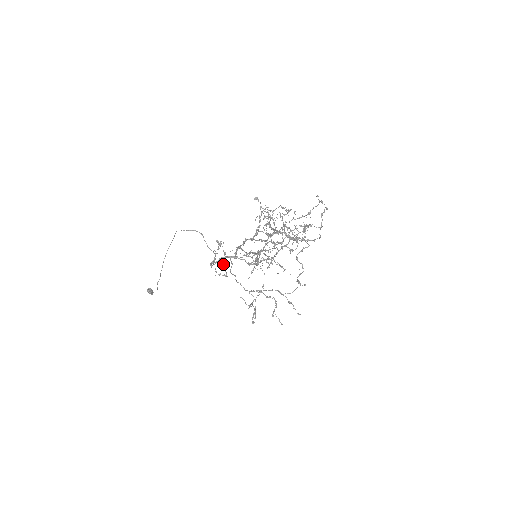
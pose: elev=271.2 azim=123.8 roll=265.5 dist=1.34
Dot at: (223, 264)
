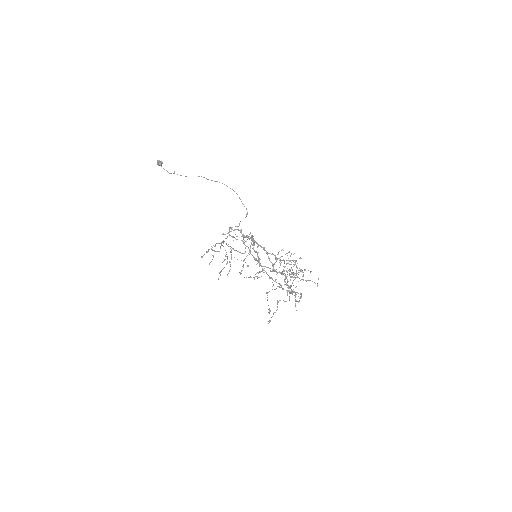
Dot at: occluded
